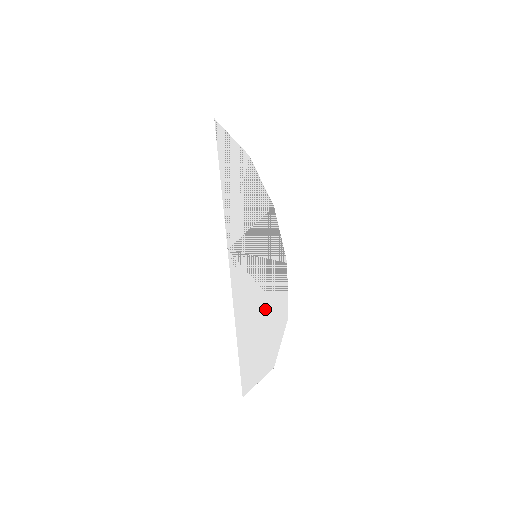
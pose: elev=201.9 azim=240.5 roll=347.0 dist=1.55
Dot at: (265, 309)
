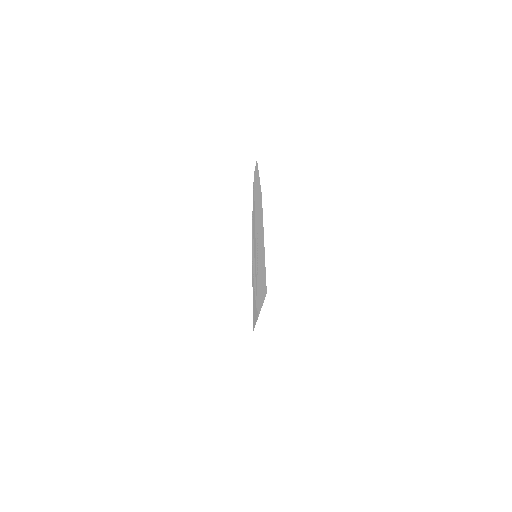
Dot at: occluded
